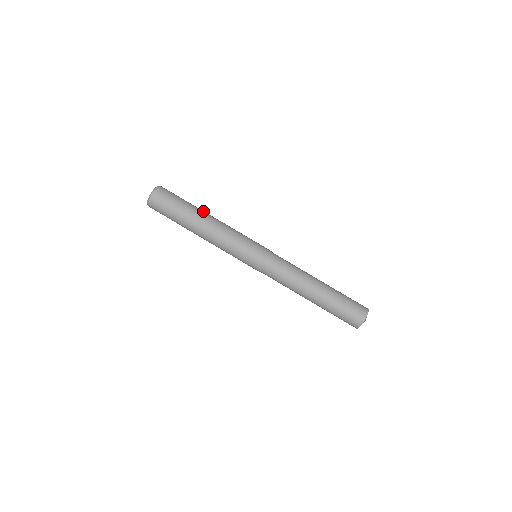
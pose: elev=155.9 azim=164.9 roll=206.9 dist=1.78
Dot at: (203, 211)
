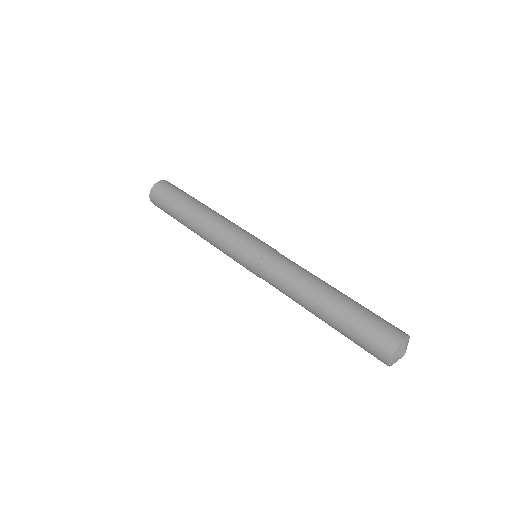
Dot at: (199, 204)
